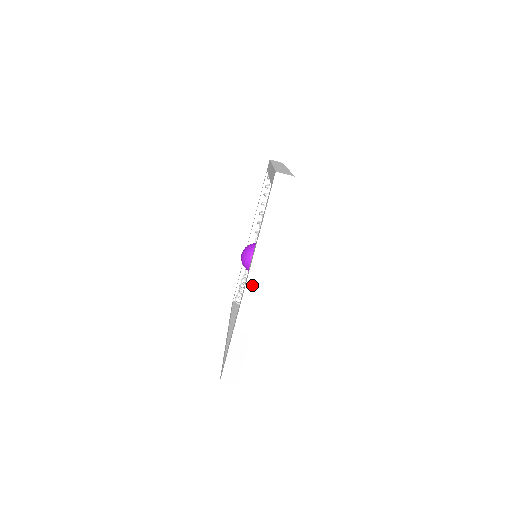
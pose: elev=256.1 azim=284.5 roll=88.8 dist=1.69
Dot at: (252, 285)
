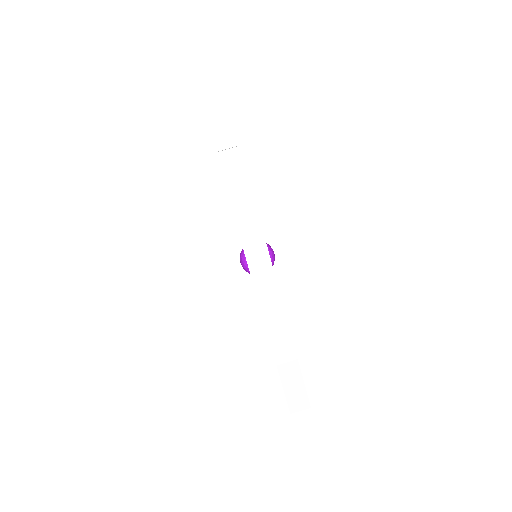
Dot at: (263, 290)
